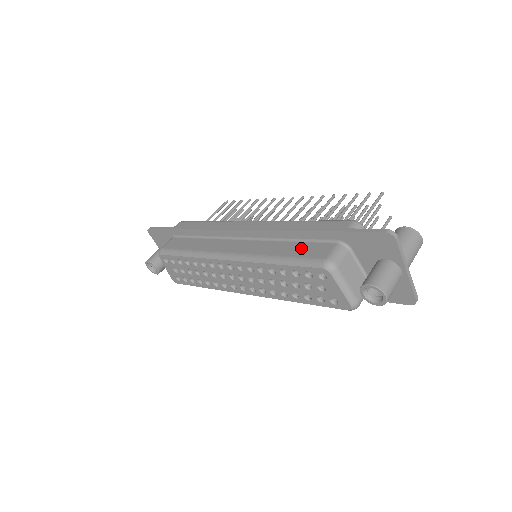
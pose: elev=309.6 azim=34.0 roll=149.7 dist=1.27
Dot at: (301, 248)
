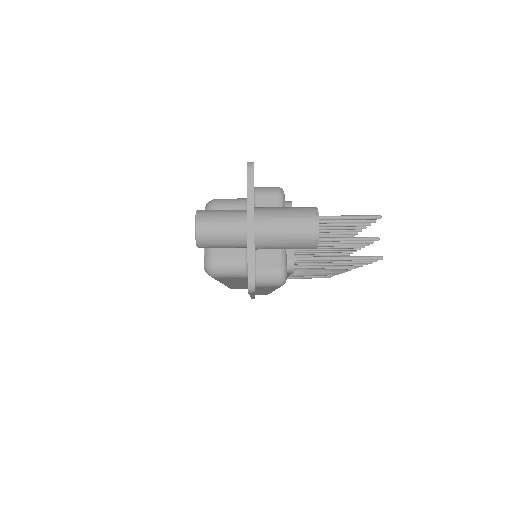
Dot at: occluded
